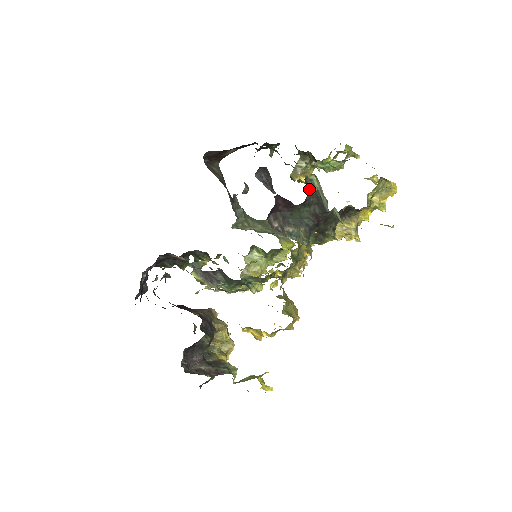
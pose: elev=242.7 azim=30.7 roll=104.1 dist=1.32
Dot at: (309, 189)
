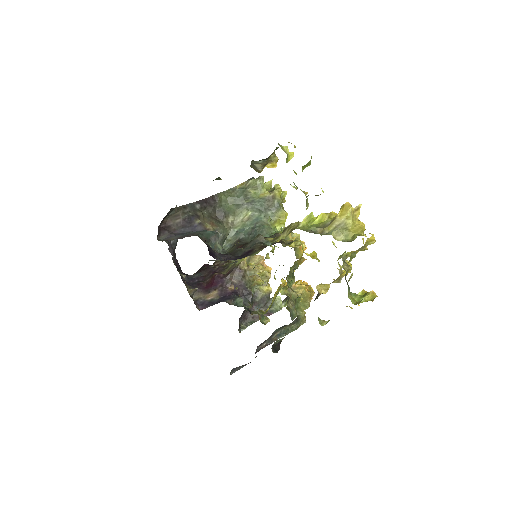
Dot at: (279, 342)
